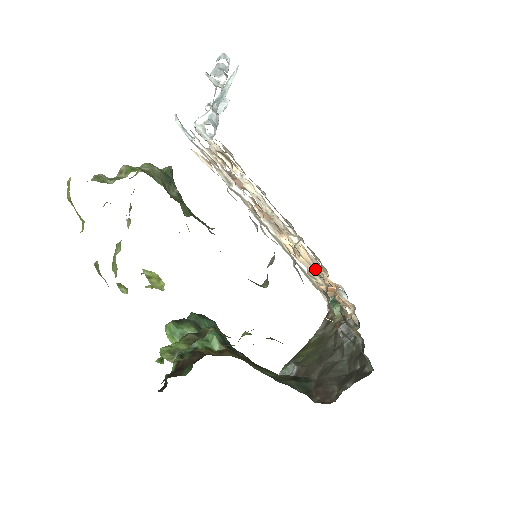
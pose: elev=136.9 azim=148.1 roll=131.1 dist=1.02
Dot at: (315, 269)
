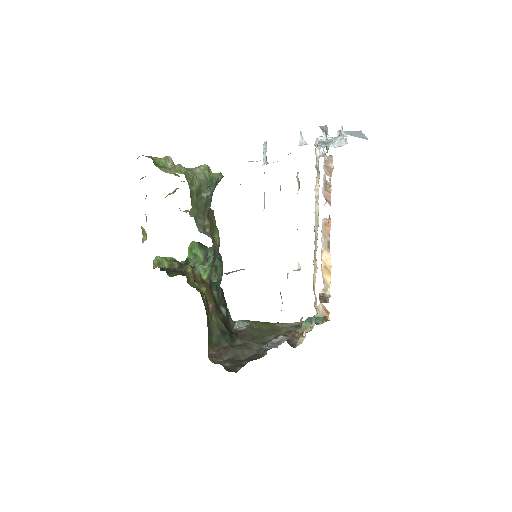
Dot at: (314, 292)
